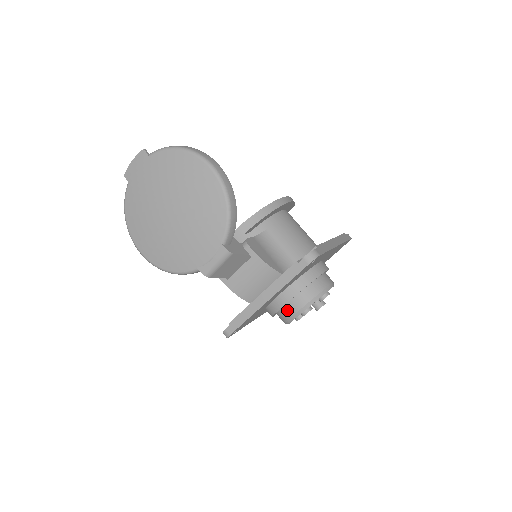
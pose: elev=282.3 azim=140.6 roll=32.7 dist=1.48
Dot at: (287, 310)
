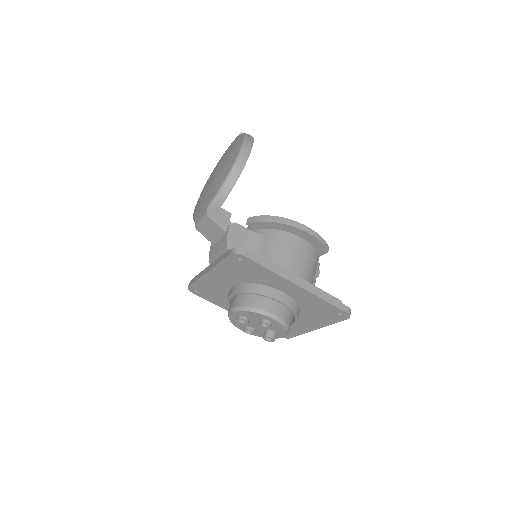
Dot at: (231, 304)
